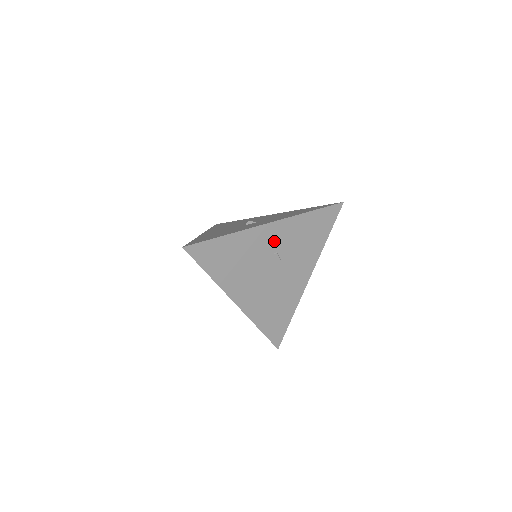
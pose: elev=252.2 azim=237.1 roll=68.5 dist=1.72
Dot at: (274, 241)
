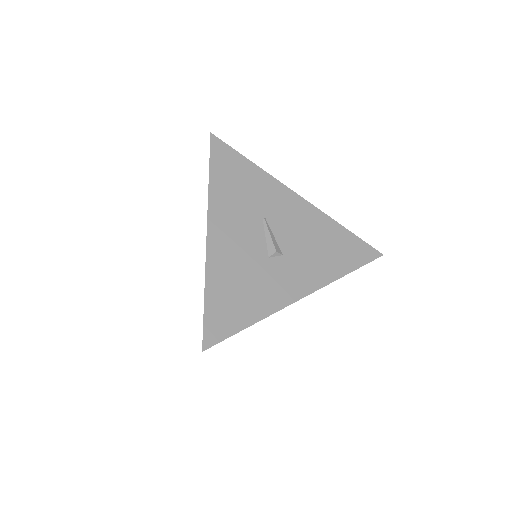
Dot at: occluded
